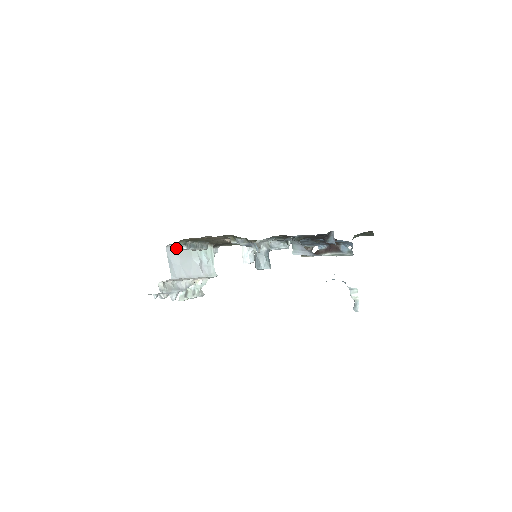
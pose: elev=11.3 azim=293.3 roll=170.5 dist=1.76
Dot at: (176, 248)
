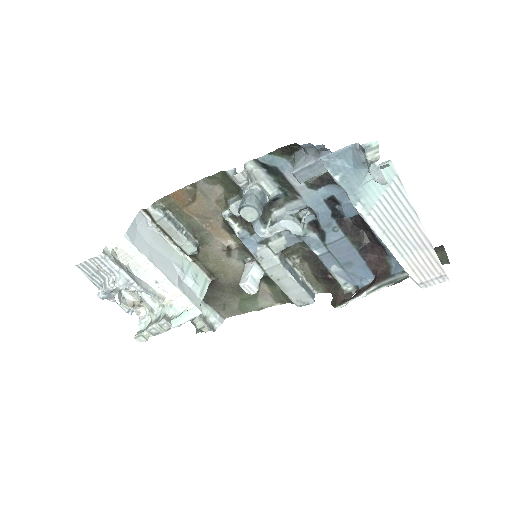
Dot at: (153, 225)
